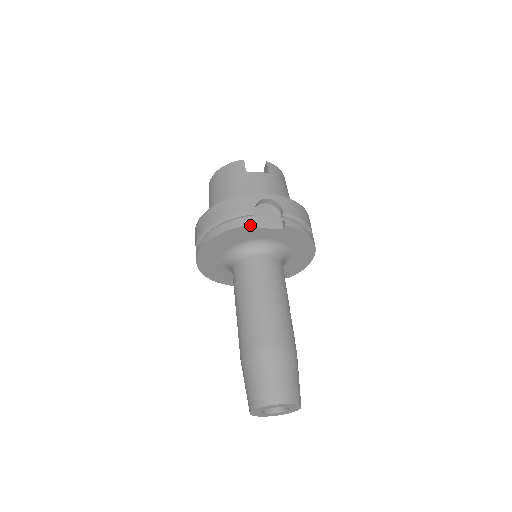
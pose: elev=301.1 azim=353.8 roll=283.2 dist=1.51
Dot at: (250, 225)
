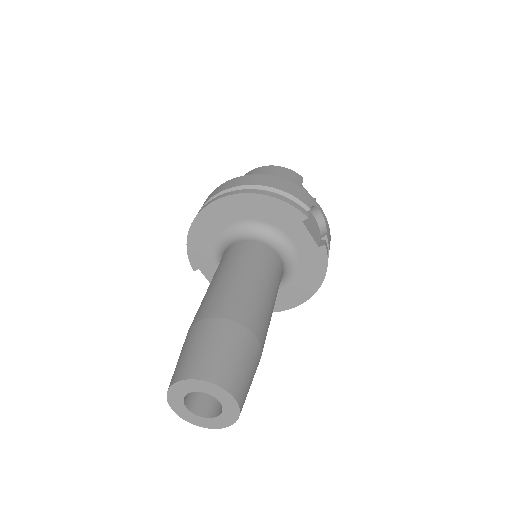
Dot at: (302, 213)
